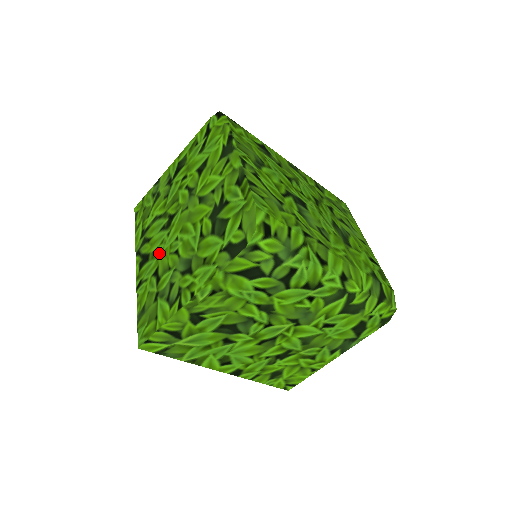
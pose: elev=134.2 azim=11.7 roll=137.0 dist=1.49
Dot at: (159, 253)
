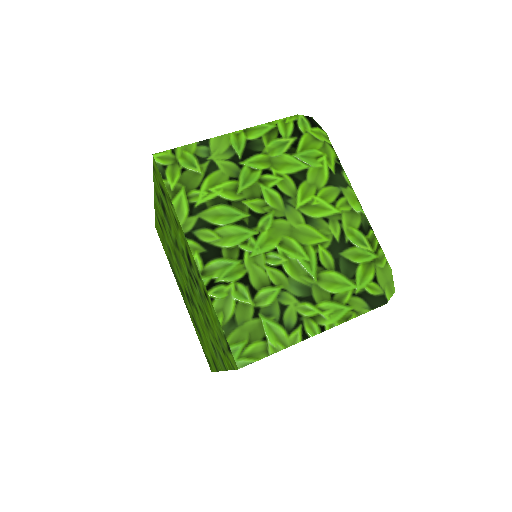
Dot at: (245, 256)
